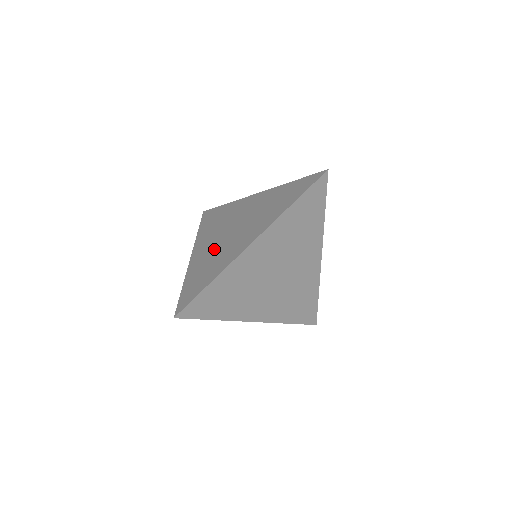
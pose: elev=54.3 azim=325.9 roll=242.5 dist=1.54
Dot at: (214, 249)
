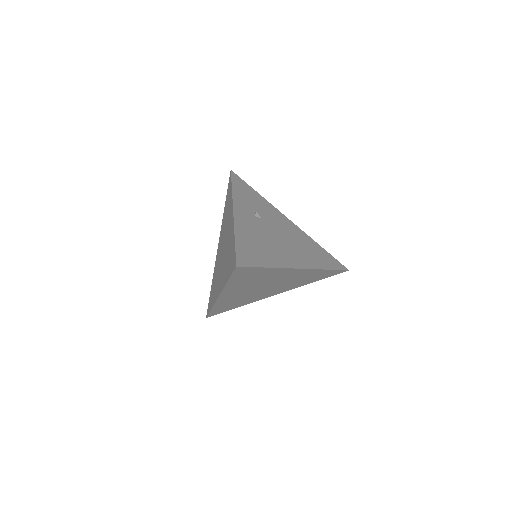
Dot at: (218, 263)
